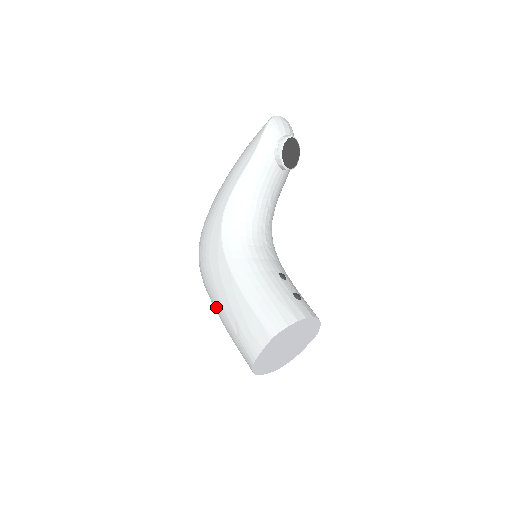
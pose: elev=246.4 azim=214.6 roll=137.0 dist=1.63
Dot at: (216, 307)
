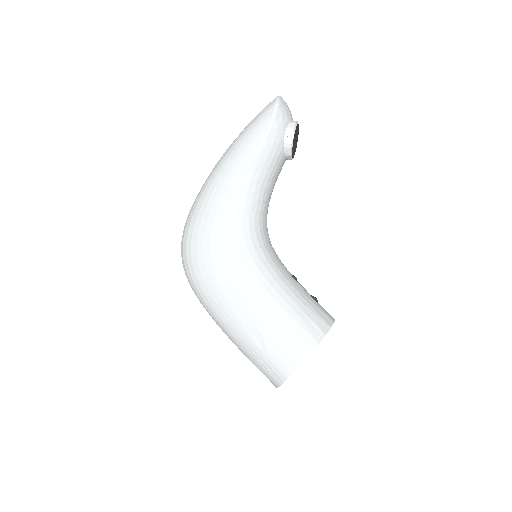
Dot at: (224, 320)
